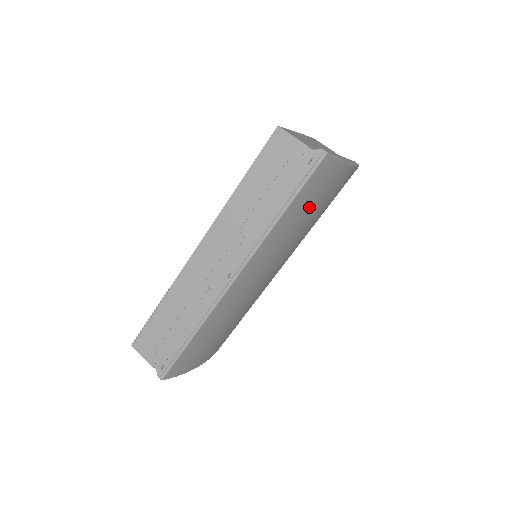
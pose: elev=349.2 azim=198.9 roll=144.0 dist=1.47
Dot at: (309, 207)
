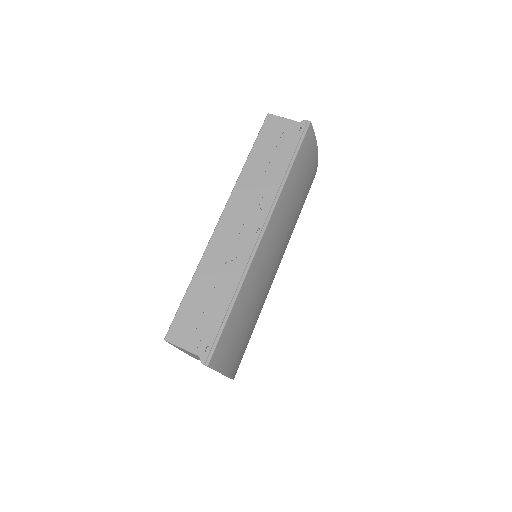
Dot at: (301, 178)
